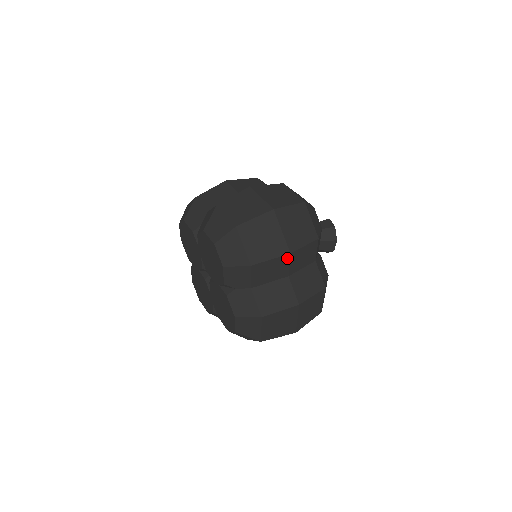
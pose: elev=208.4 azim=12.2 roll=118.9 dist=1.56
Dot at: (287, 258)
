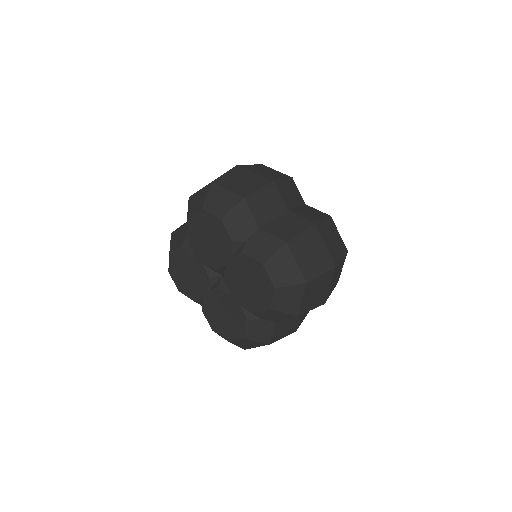
Dot at: occluded
